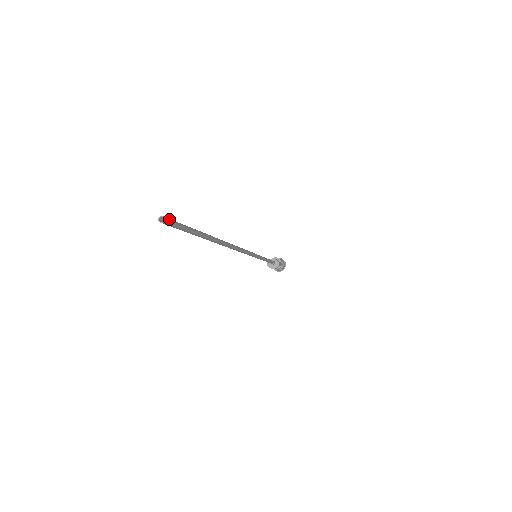
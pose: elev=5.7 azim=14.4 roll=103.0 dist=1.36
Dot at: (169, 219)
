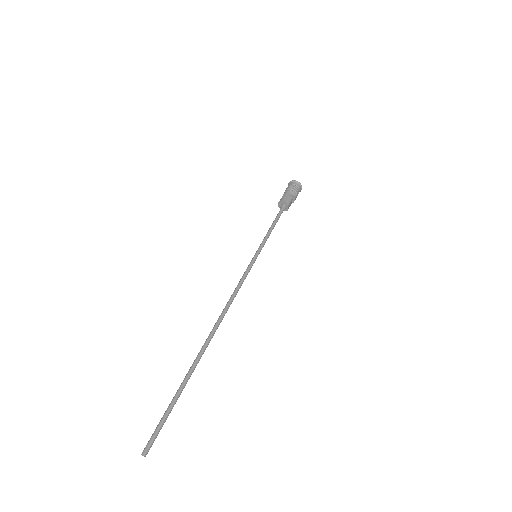
Dot at: occluded
